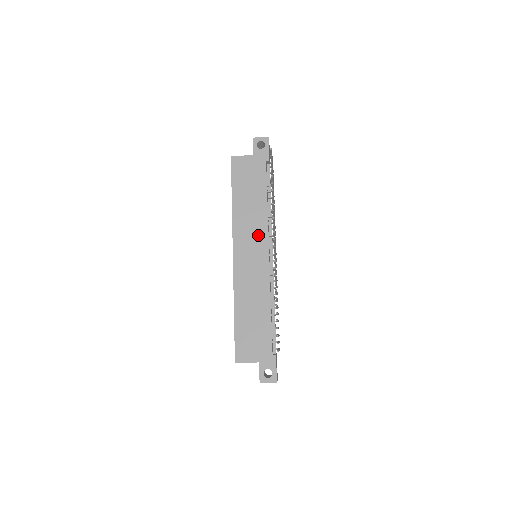
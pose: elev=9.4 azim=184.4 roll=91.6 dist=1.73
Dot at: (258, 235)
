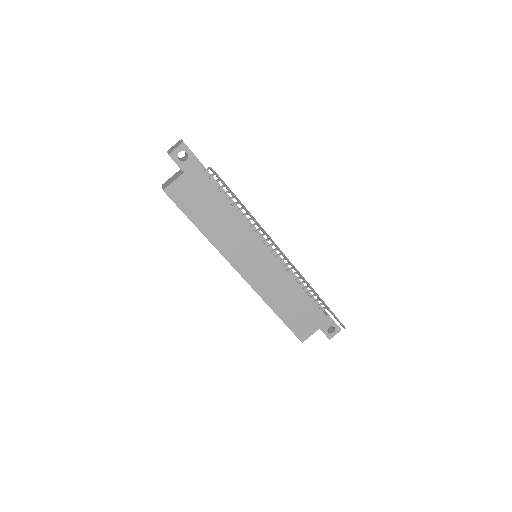
Dot at: (248, 242)
